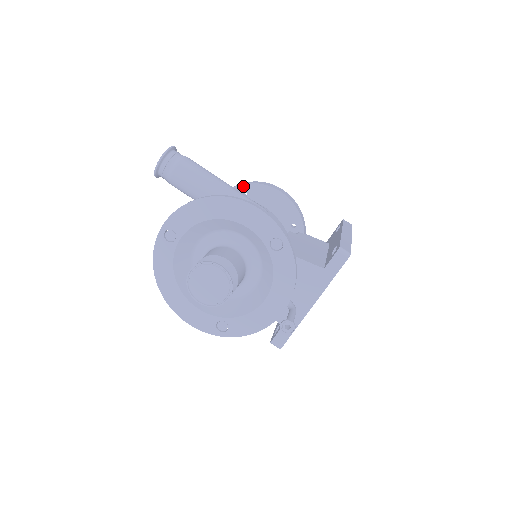
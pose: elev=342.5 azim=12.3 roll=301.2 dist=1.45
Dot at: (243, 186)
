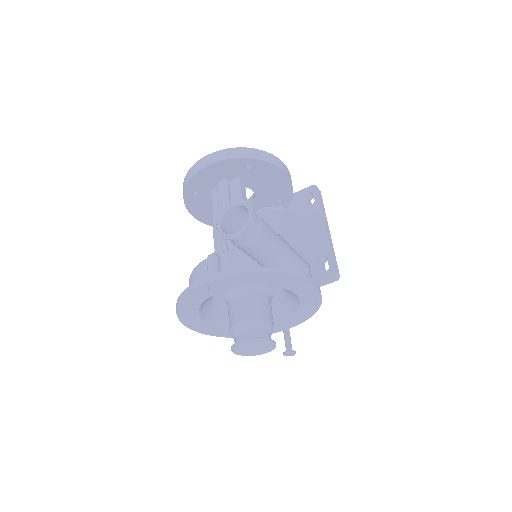
Dot at: (252, 160)
